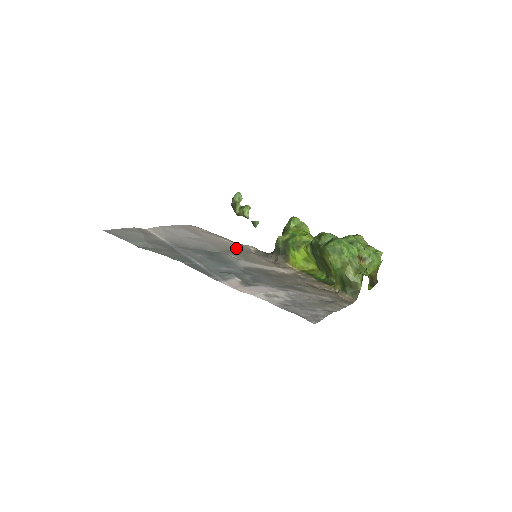
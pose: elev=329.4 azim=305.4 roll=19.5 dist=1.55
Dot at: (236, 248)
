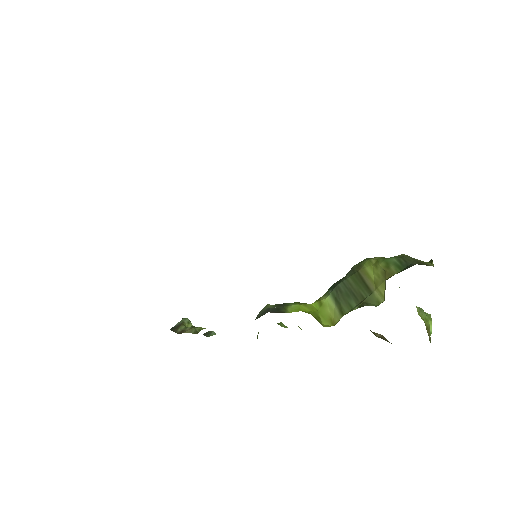
Dot at: occluded
